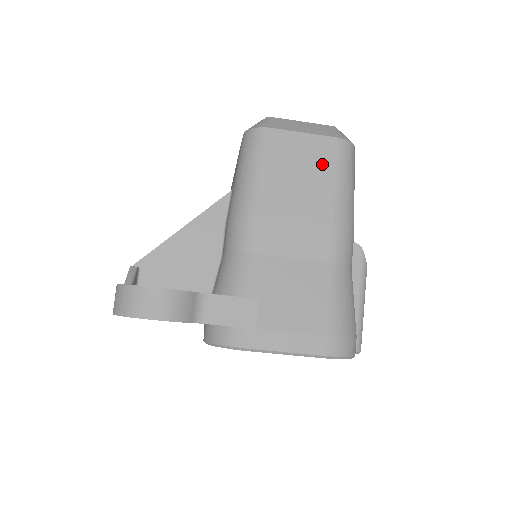
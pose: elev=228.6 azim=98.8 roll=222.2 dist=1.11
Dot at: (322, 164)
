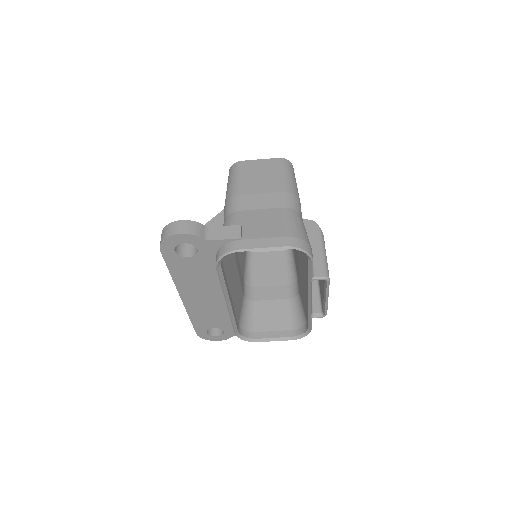
Dot at: (271, 169)
